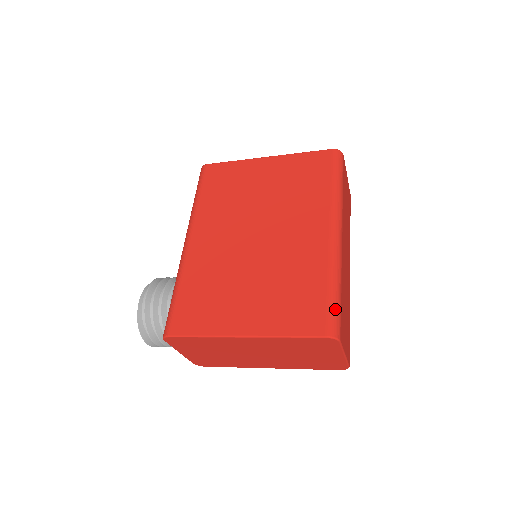
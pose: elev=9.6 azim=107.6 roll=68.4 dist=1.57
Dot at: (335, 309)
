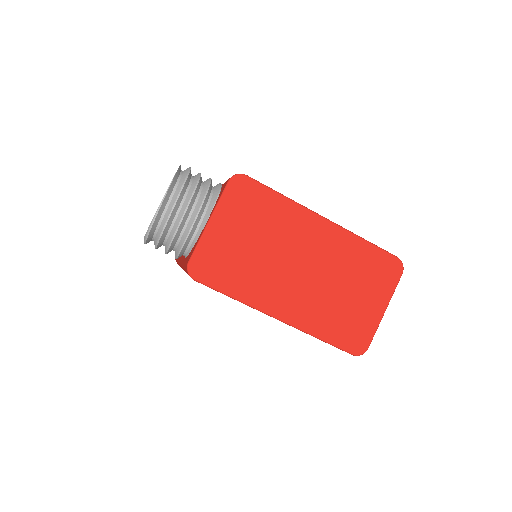
Dot at: occluded
